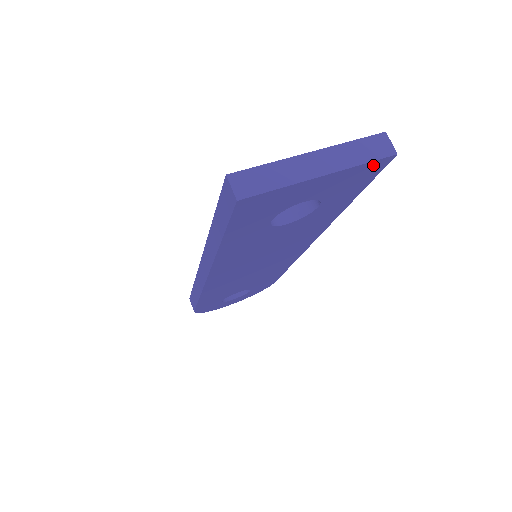
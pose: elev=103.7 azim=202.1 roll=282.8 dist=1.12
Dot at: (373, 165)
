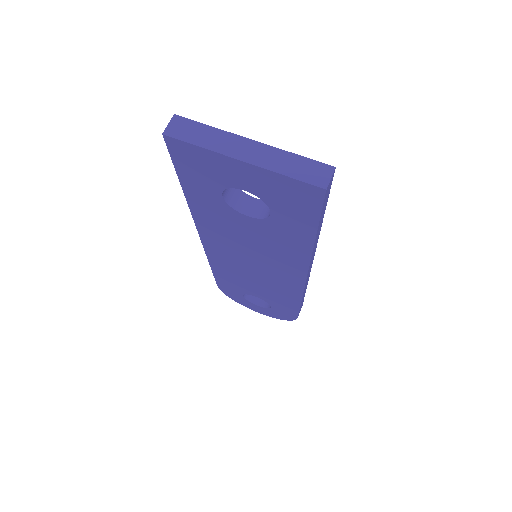
Dot at: (303, 187)
